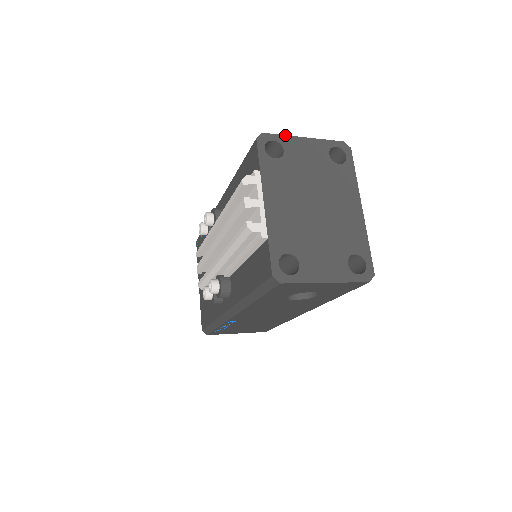
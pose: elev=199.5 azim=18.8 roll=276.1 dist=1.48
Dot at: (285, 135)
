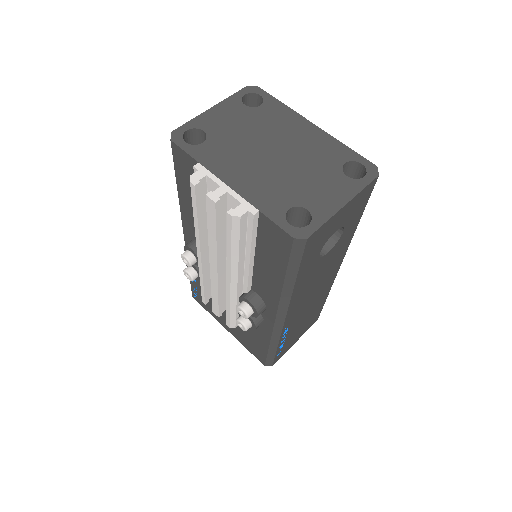
Dot at: (193, 119)
